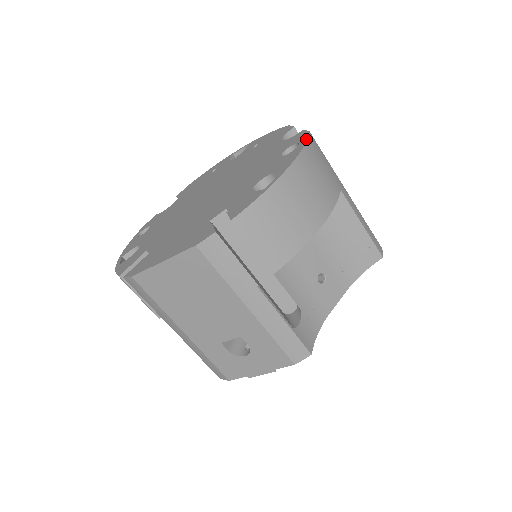
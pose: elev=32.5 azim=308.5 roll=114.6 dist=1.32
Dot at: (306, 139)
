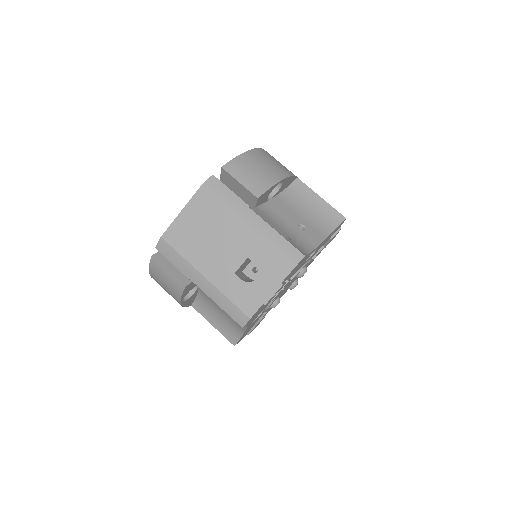
Dot at: occluded
